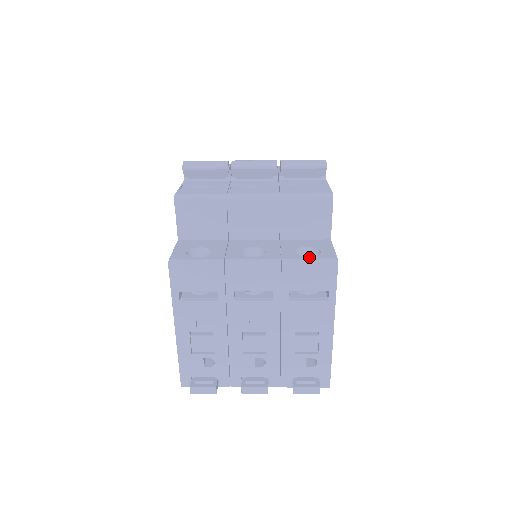
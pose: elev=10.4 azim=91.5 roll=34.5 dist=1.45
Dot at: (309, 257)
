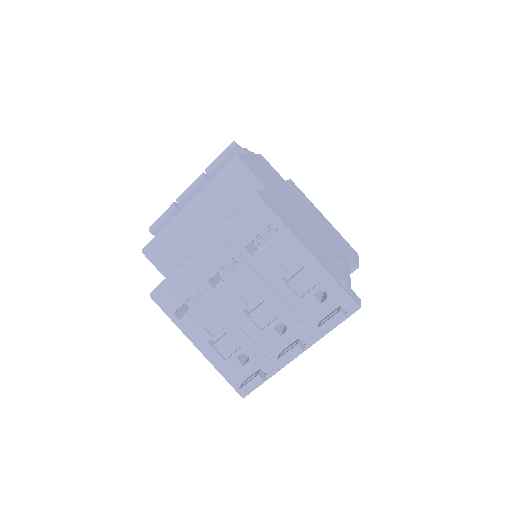
Dot at: (237, 209)
